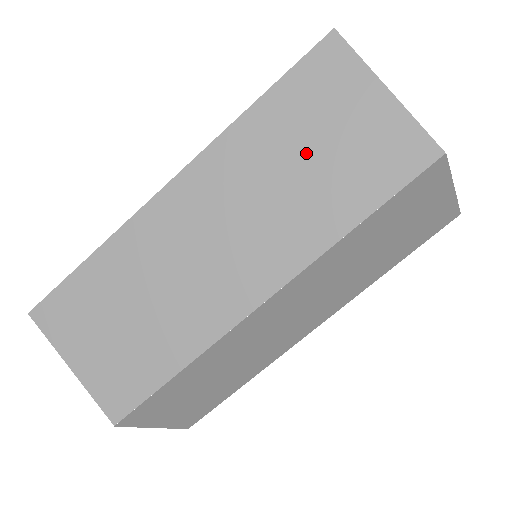
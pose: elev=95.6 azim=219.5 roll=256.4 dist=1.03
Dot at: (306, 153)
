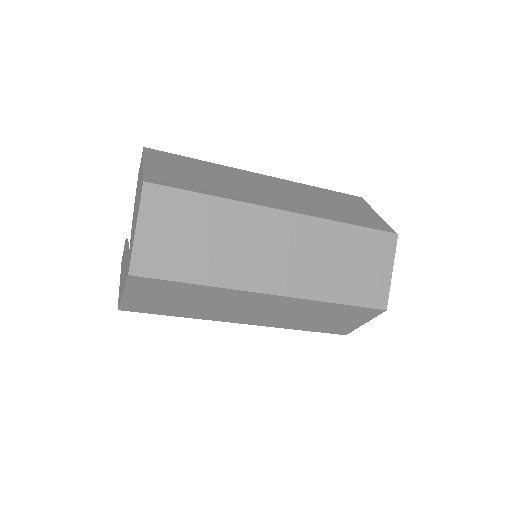
Dot at: (333, 203)
